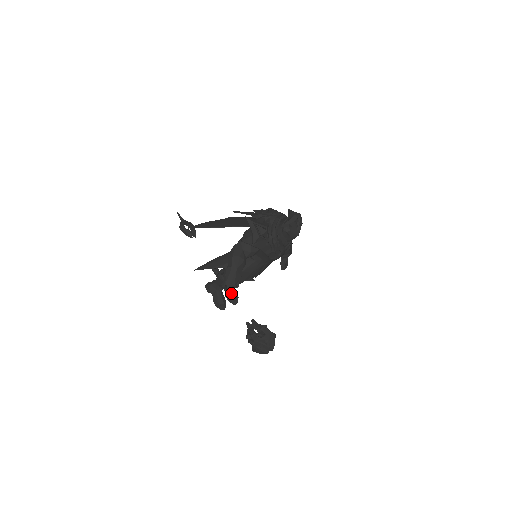
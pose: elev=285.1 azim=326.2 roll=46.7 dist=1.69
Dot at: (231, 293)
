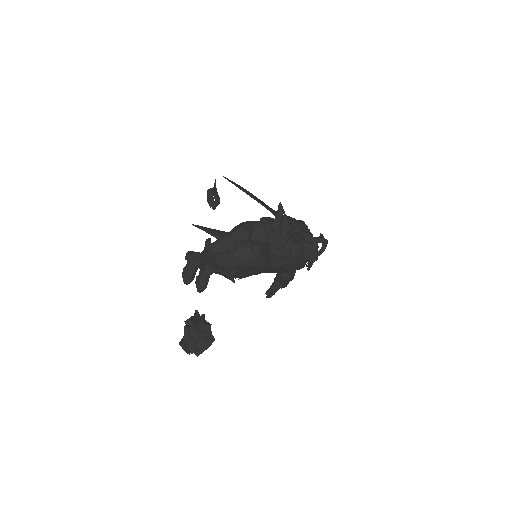
Dot at: (204, 278)
